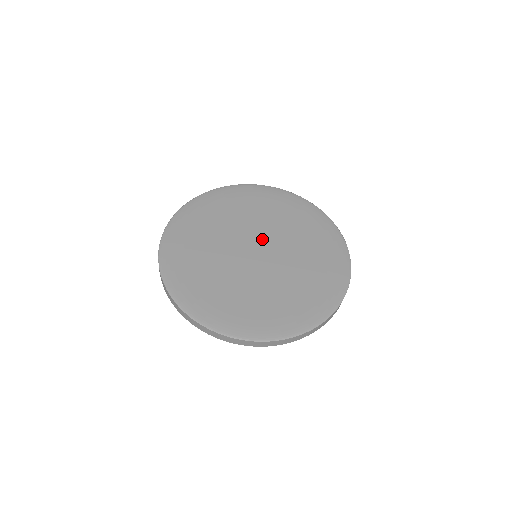
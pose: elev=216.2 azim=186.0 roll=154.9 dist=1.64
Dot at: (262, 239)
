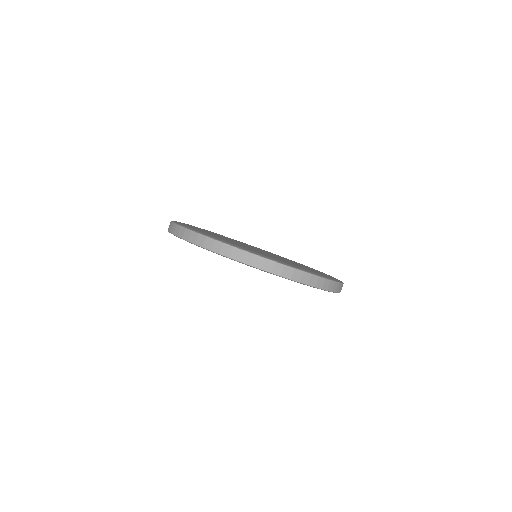
Dot at: occluded
